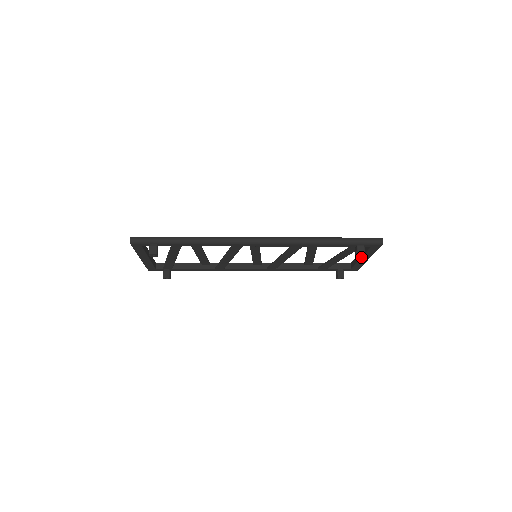
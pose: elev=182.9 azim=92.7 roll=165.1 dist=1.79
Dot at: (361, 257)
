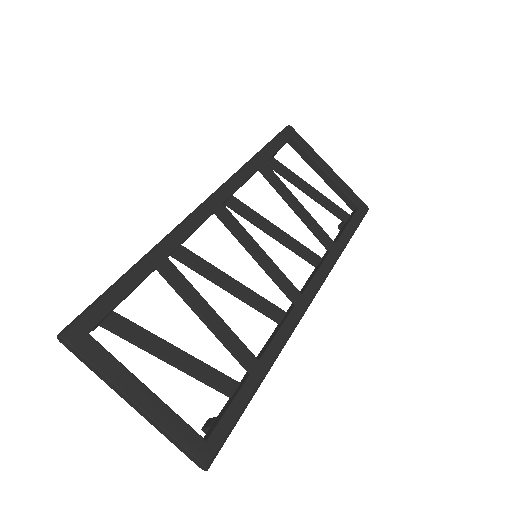
Dot at: (325, 181)
